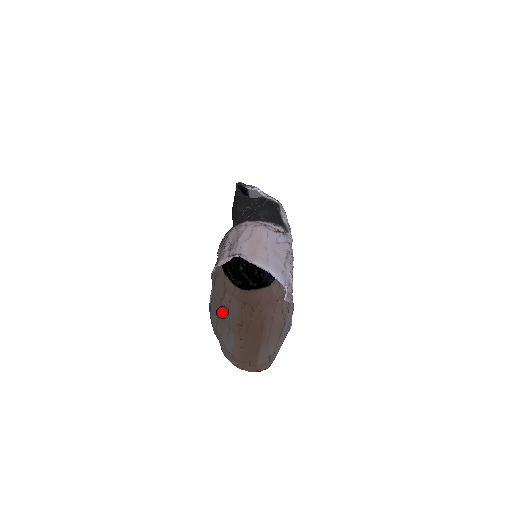
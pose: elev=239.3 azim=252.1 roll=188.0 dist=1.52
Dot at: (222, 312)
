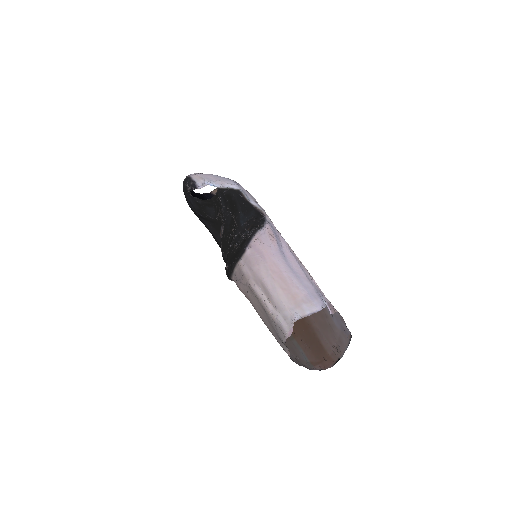
Dot at: occluded
